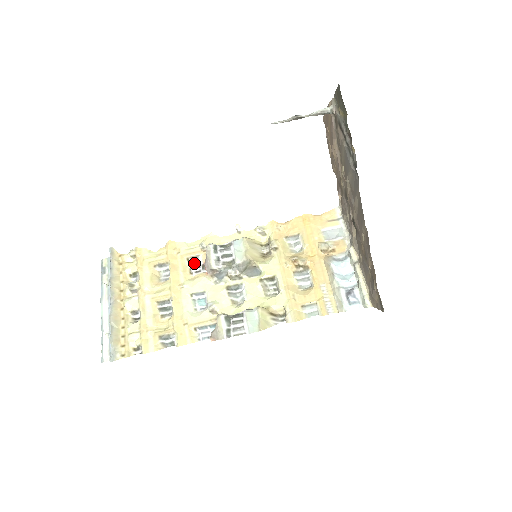
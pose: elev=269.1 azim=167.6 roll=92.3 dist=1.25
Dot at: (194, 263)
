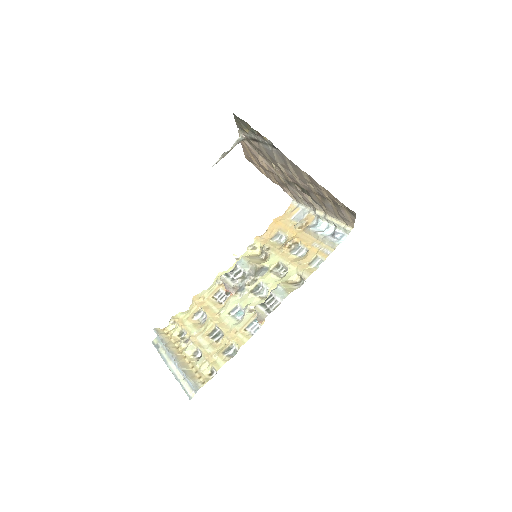
Dot at: (219, 296)
